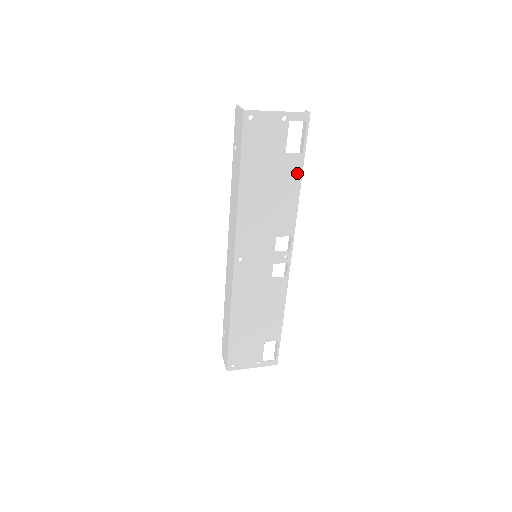
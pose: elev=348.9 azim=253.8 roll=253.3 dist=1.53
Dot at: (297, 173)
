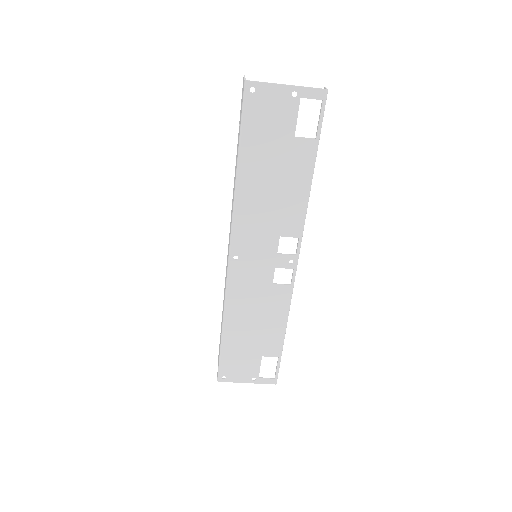
Dot at: (308, 163)
